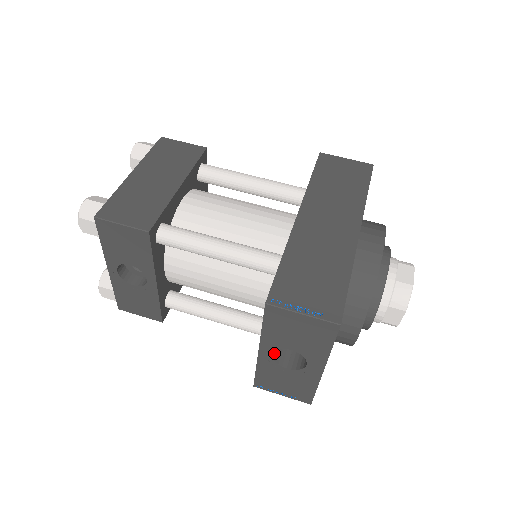
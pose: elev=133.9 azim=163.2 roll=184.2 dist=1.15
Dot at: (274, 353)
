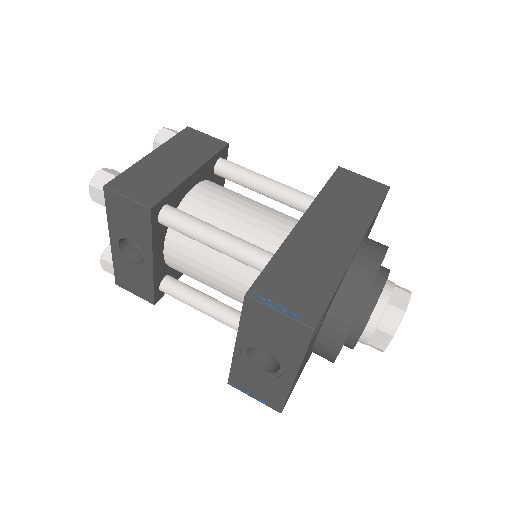
Dot at: (251, 351)
